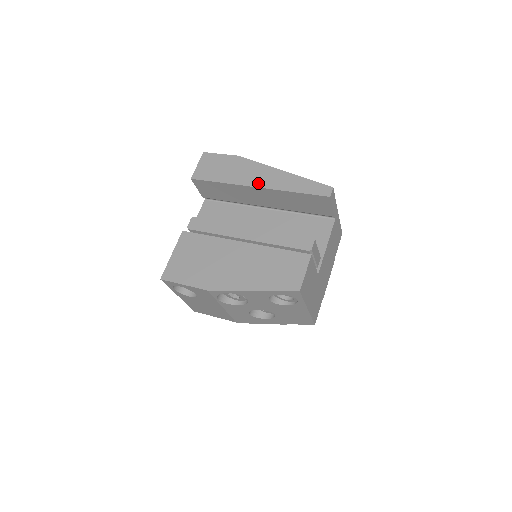
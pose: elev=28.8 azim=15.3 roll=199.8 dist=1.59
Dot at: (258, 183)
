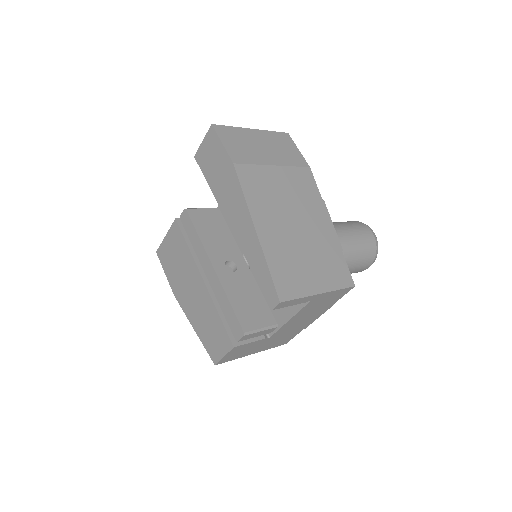
Dot at: (233, 223)
